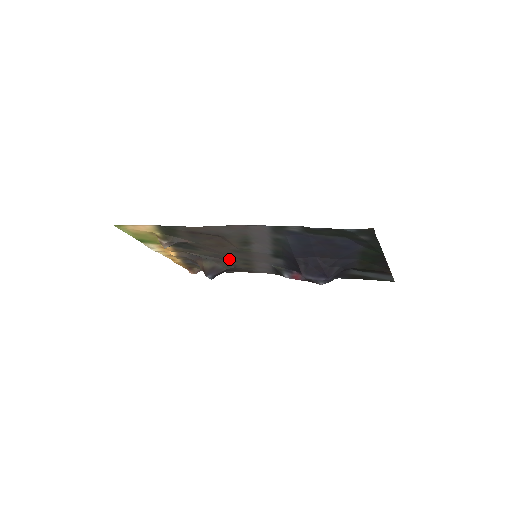
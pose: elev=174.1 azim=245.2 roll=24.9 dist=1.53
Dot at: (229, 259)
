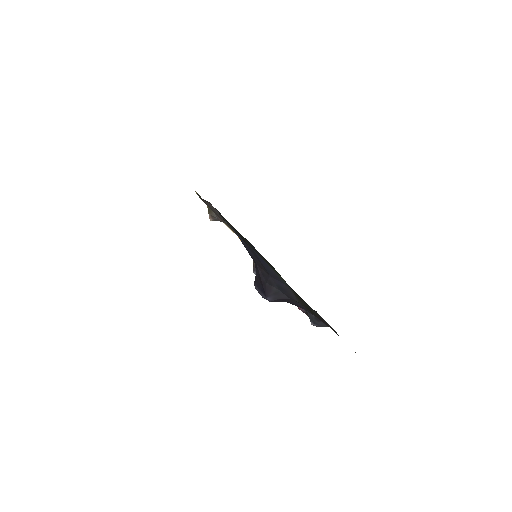
Dot at: occluded
